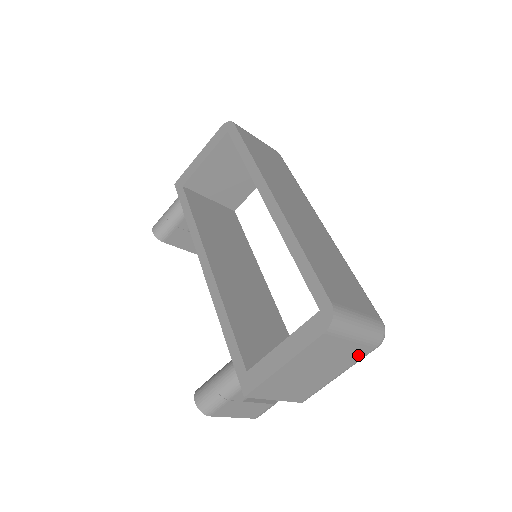
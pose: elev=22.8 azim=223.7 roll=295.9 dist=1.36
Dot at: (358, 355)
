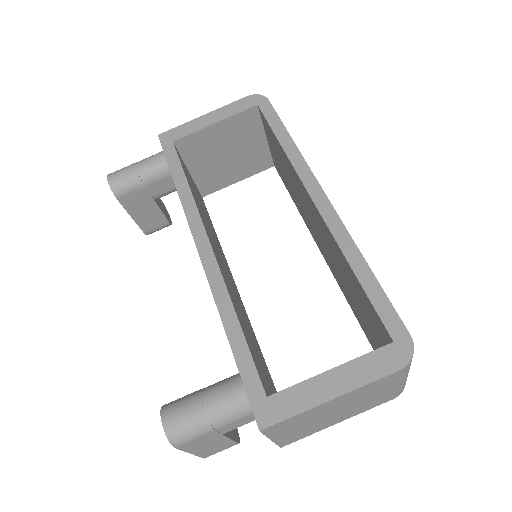
Dot at: (377, 403)
